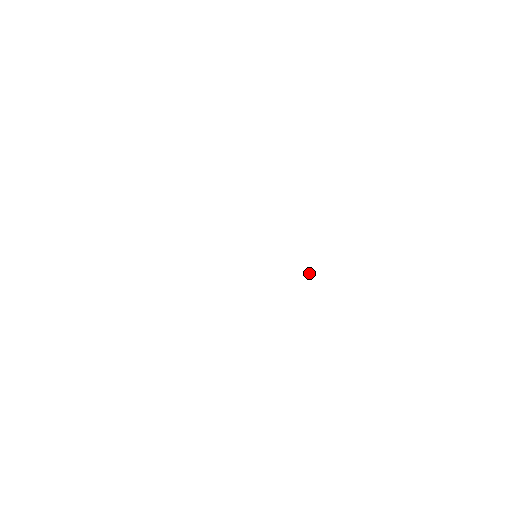
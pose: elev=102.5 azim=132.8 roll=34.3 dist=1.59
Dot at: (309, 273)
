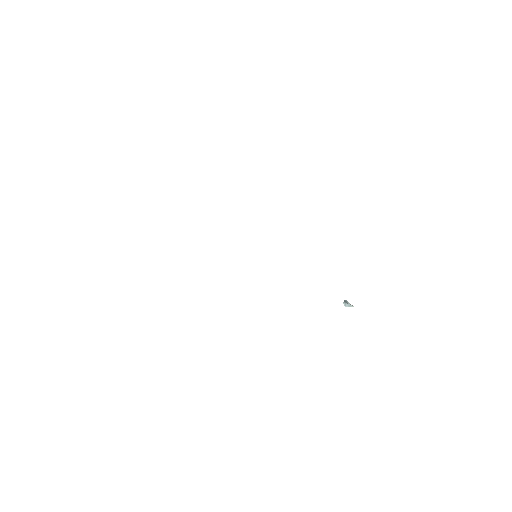
Dot at: occluded
